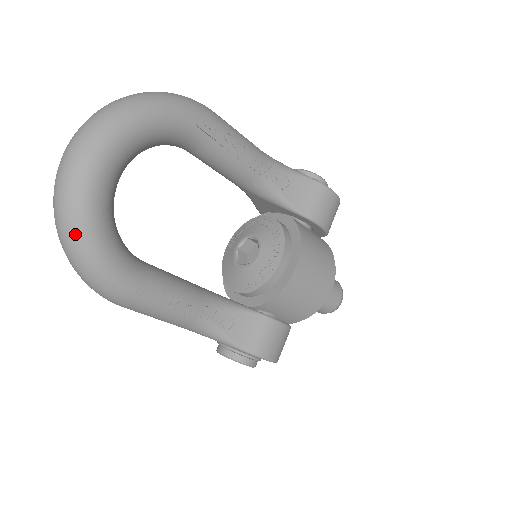
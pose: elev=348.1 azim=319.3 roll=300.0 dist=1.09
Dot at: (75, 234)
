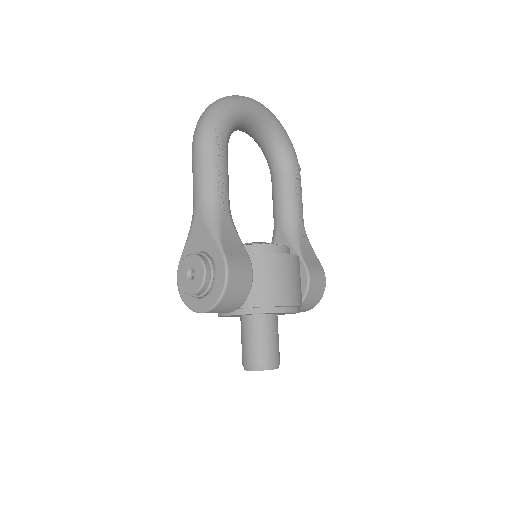
Dot at: (228, 101)
